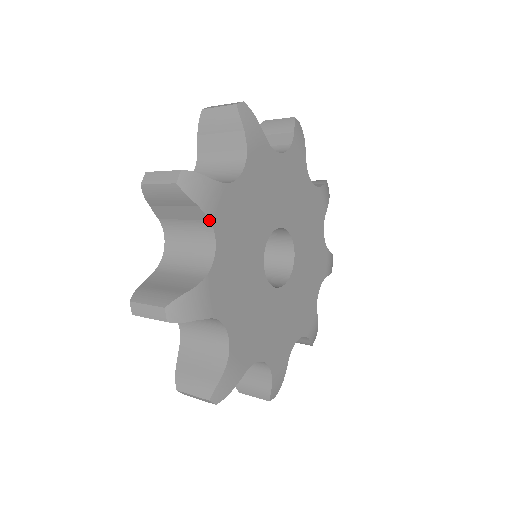
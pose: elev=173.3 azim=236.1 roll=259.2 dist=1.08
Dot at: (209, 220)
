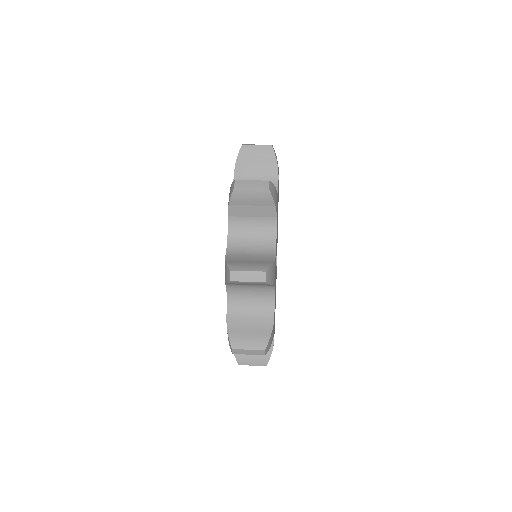
Dot at: occluded
